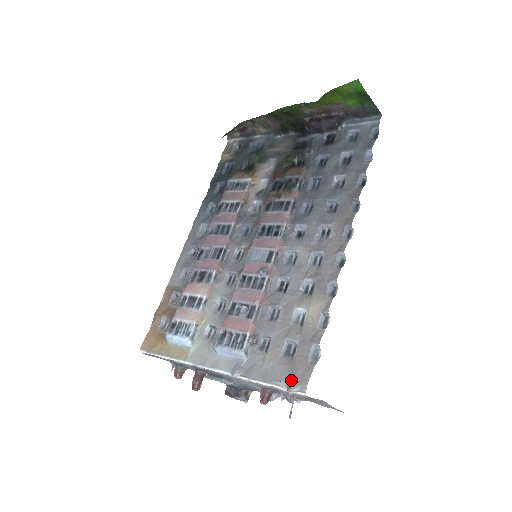
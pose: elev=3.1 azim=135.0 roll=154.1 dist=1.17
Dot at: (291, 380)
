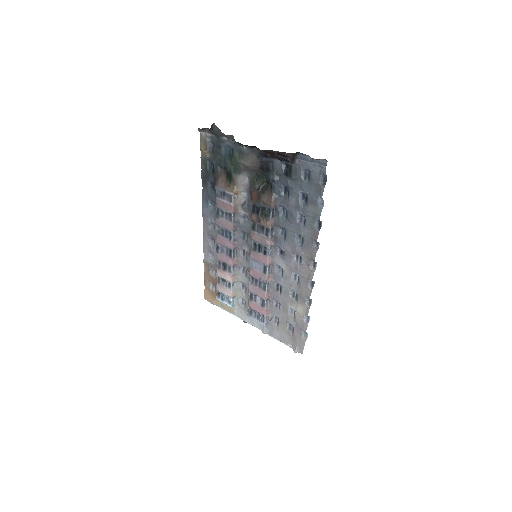
Dot at: (294, 346)
